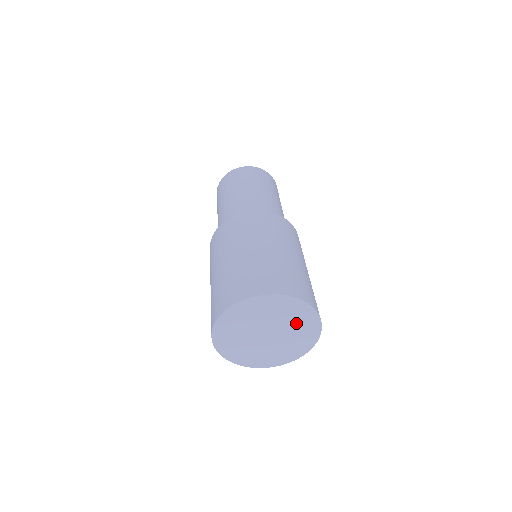
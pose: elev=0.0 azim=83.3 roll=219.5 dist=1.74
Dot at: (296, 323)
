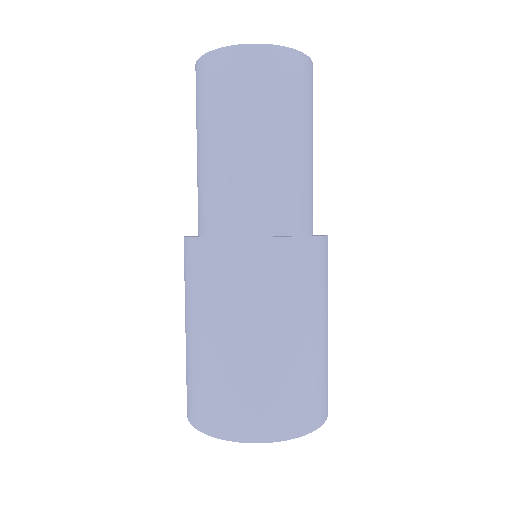
Dot at: occluded
